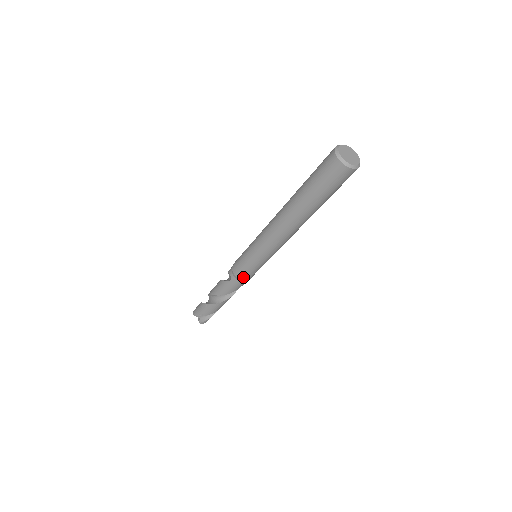
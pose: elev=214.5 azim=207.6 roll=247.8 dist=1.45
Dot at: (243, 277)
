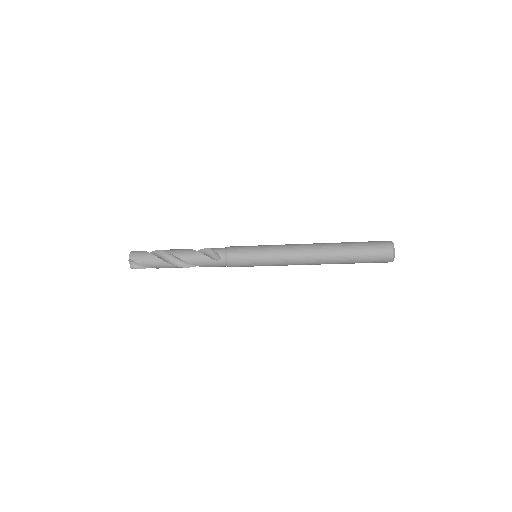
Dot at: (234, 265)
